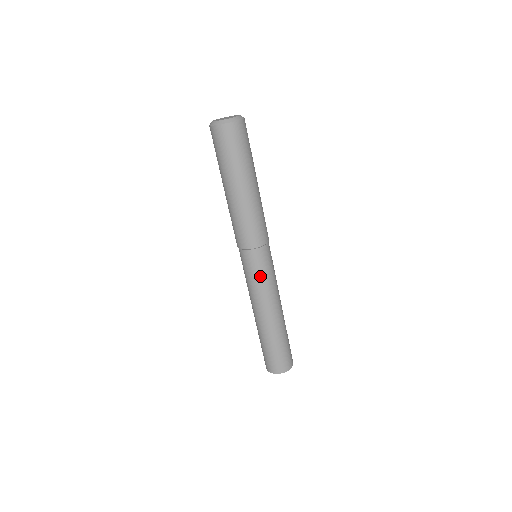
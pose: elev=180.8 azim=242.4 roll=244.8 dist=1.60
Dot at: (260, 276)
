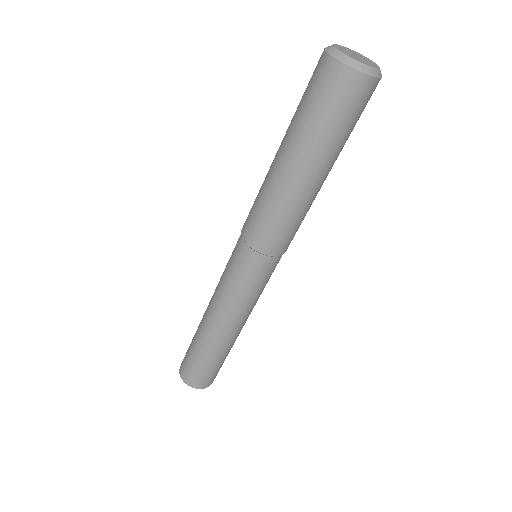
Dot at: (262, 287)
